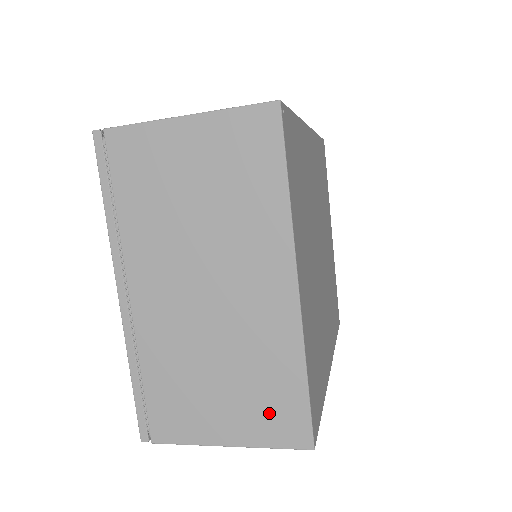
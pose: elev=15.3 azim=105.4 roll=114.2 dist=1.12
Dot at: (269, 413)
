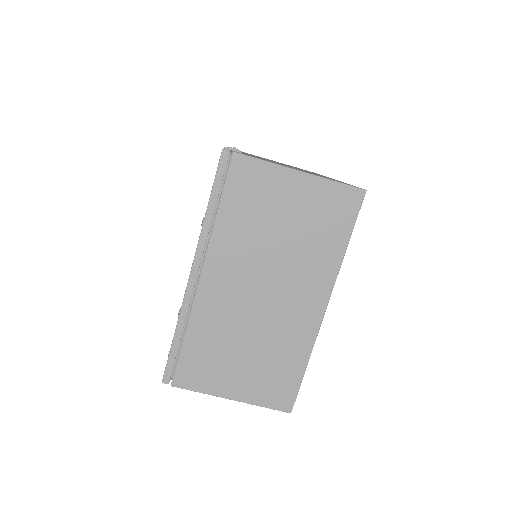
Dot at: (271, 384)
